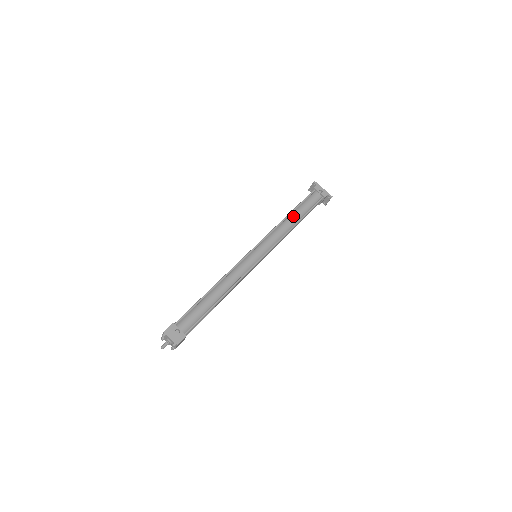
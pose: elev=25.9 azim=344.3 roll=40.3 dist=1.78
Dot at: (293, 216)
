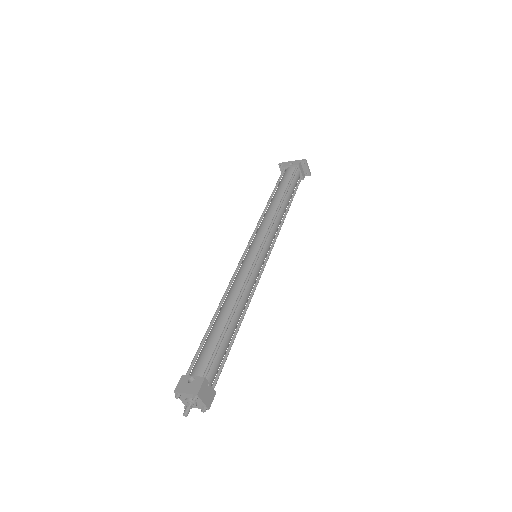
Dot at: (274, 199)
